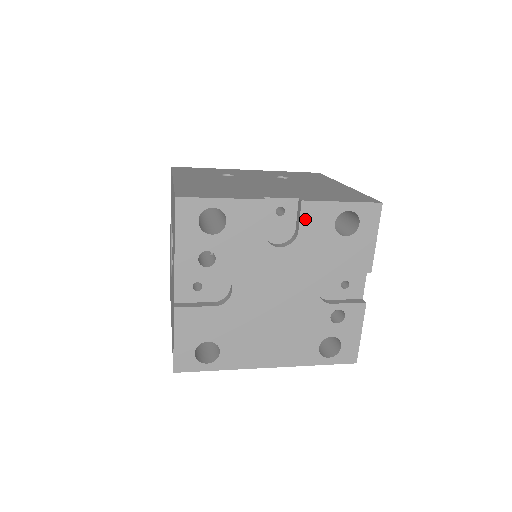
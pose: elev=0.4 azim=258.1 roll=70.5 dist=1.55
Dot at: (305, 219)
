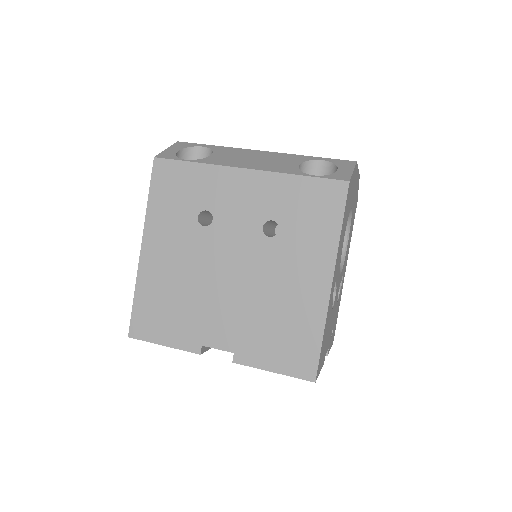
Dot at: occluded
